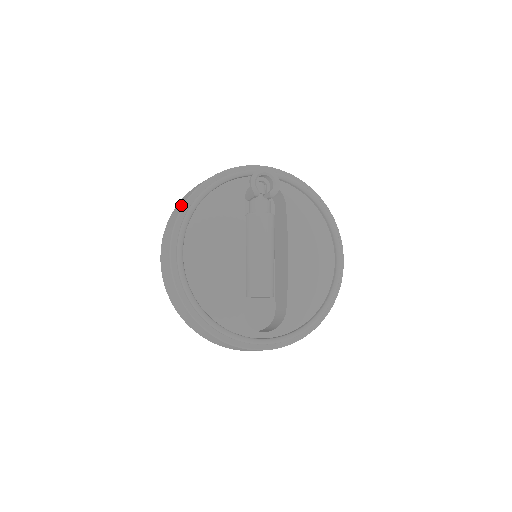
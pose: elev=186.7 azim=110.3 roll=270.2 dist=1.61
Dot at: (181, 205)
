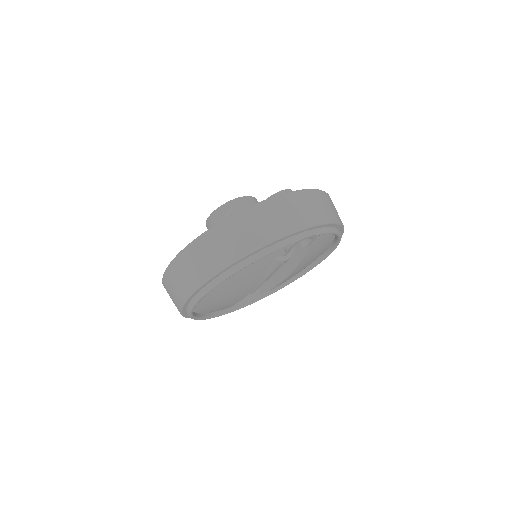
Dot at: (207, 269)
